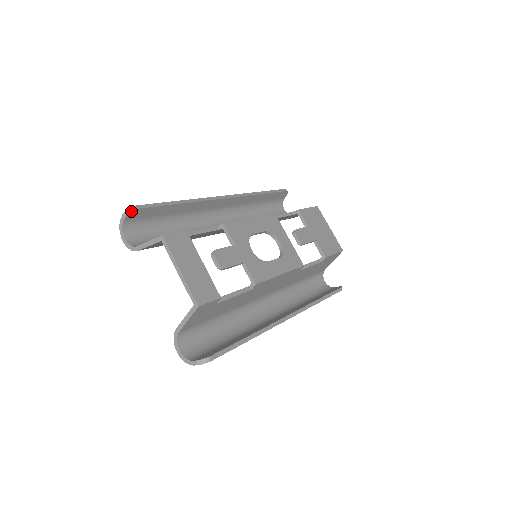
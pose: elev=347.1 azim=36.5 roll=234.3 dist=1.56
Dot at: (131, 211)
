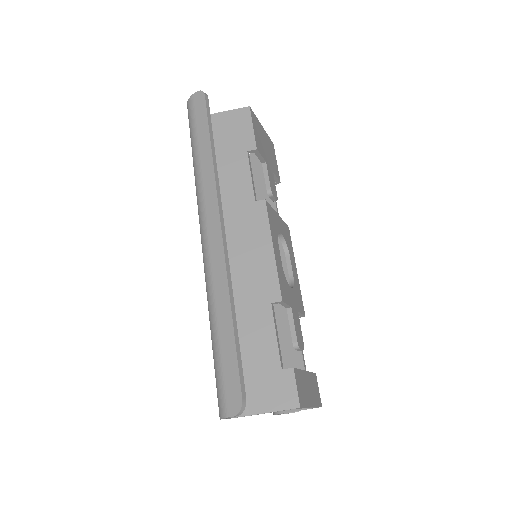
Dot at: (244, 408)
